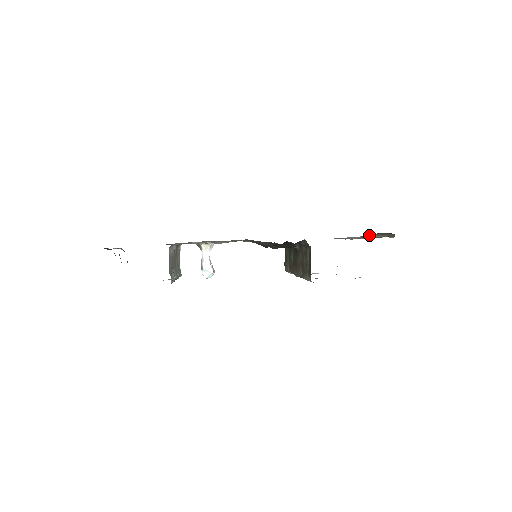
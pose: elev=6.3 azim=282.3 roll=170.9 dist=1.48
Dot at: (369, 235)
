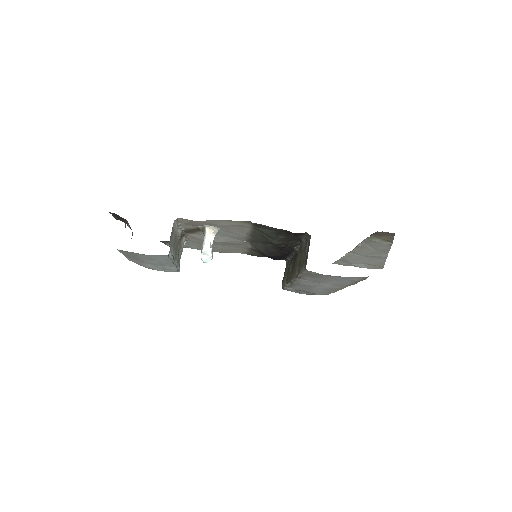
Dot at: (369, 238)
